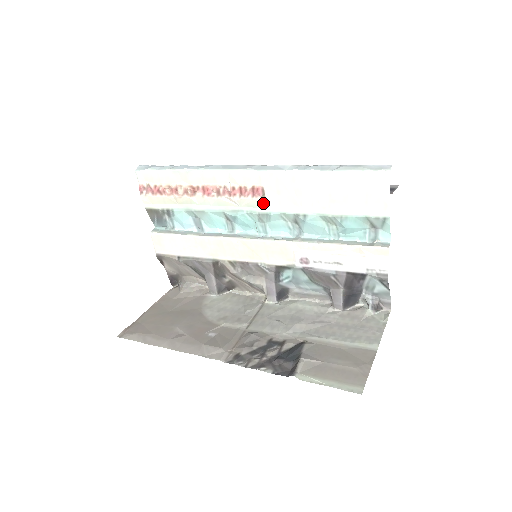
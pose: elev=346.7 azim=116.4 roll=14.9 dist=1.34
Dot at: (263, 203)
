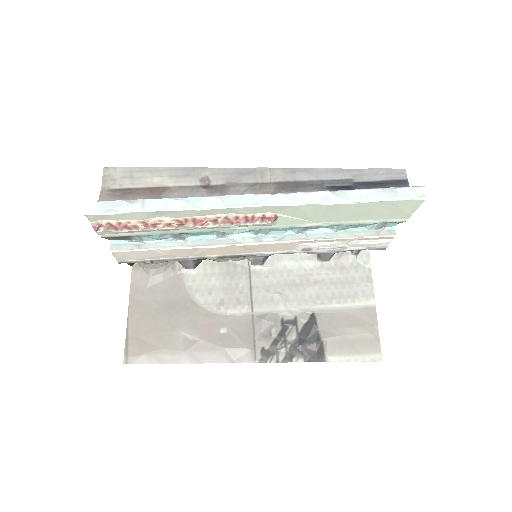
Dot at: (273, 224)
